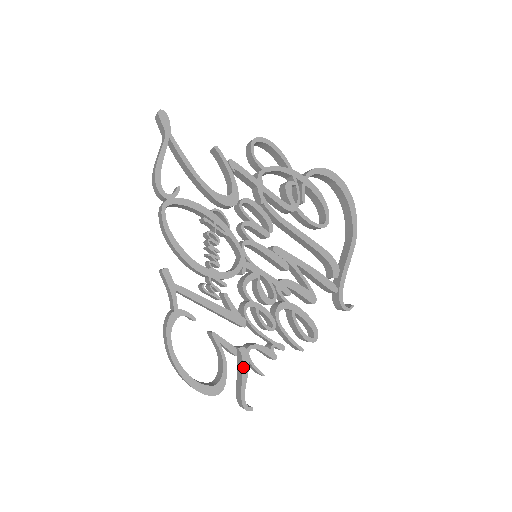
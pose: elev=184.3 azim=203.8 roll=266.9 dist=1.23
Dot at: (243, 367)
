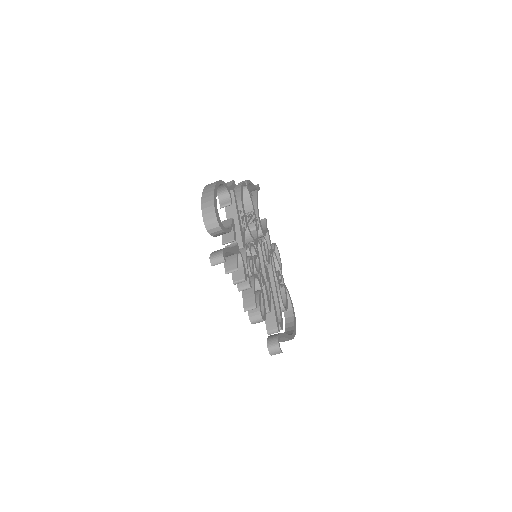
Dot at: (234, 248)
